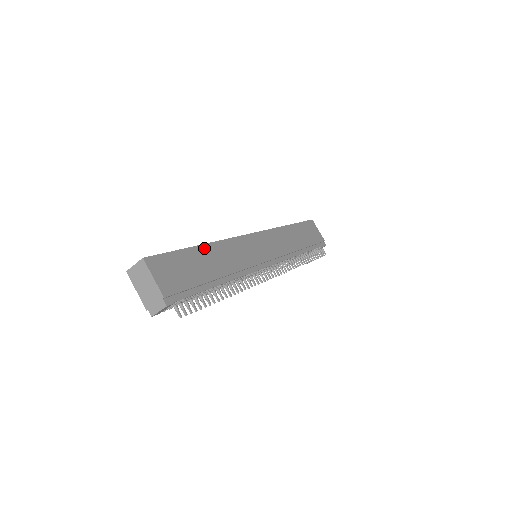
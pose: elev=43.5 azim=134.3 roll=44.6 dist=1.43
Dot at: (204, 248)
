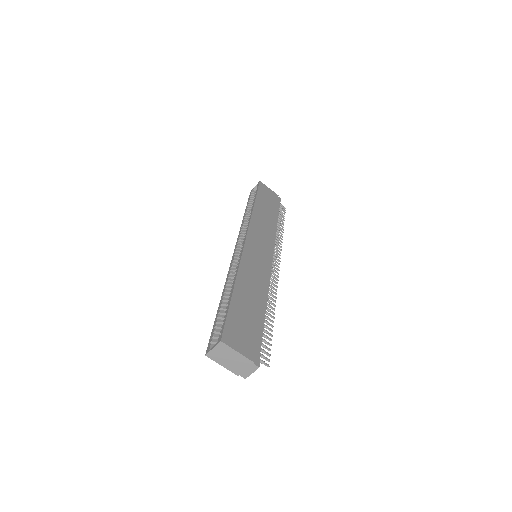
Dot at: (237, 288)
